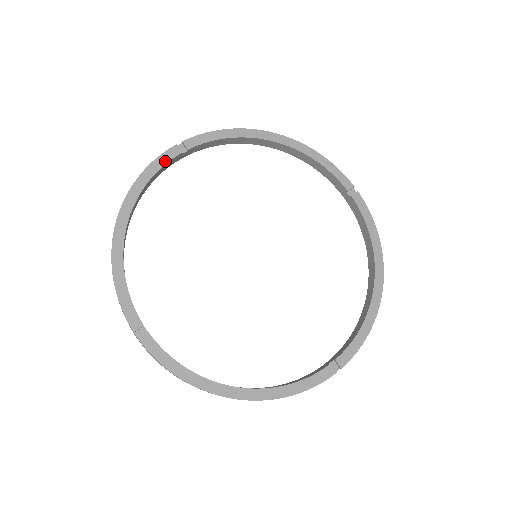
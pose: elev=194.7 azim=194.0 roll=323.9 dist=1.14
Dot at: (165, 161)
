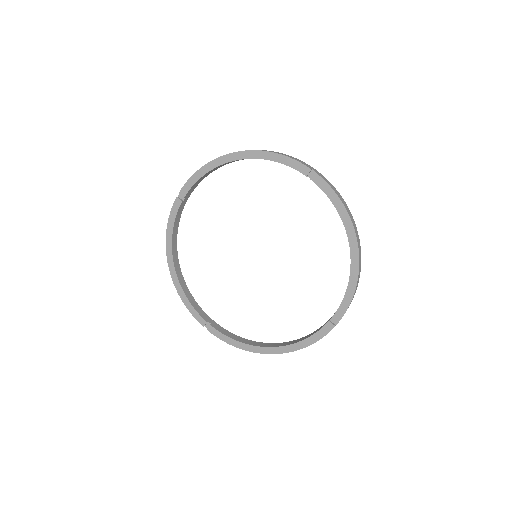
Dot at: (175, 213)
